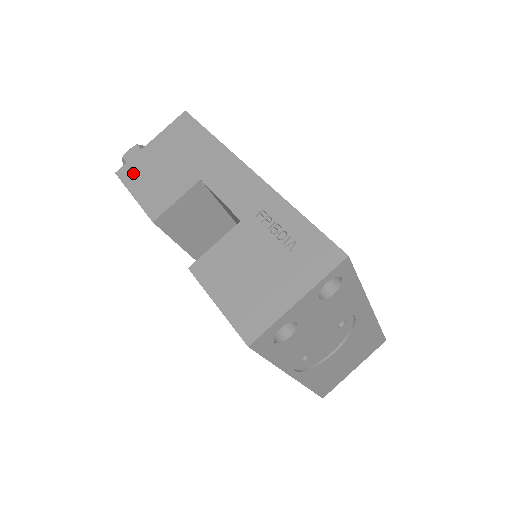
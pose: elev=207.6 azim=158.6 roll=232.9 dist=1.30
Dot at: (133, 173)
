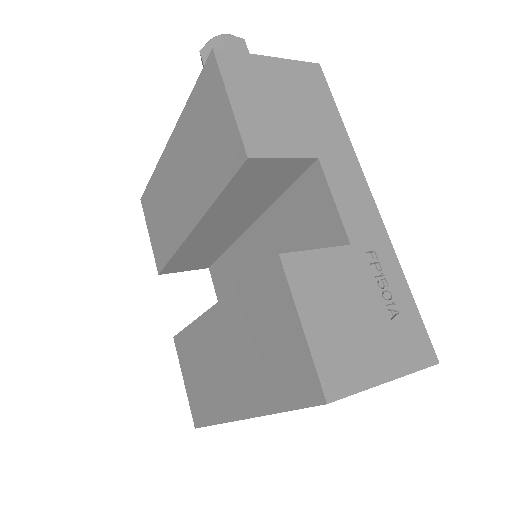
Dot at: (238, 72)
